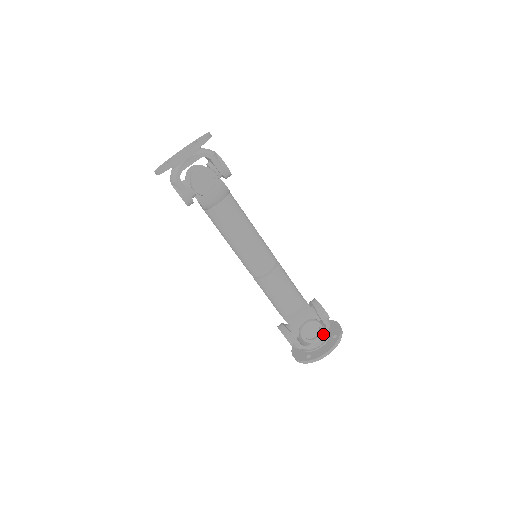
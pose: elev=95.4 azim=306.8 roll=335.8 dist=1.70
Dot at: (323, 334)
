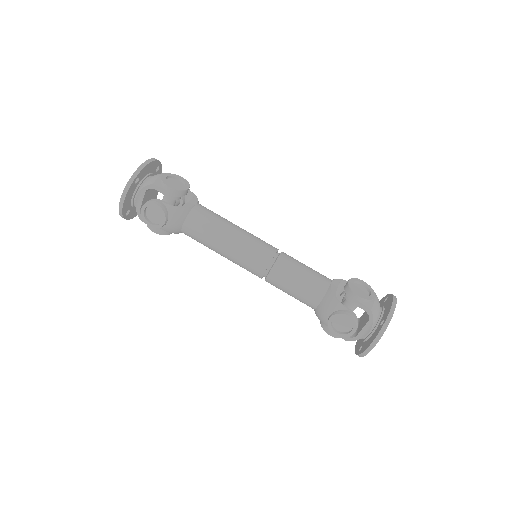
Dot at: (367, 321)
